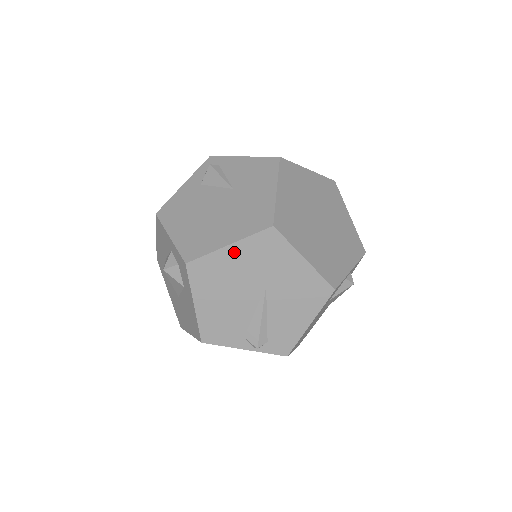
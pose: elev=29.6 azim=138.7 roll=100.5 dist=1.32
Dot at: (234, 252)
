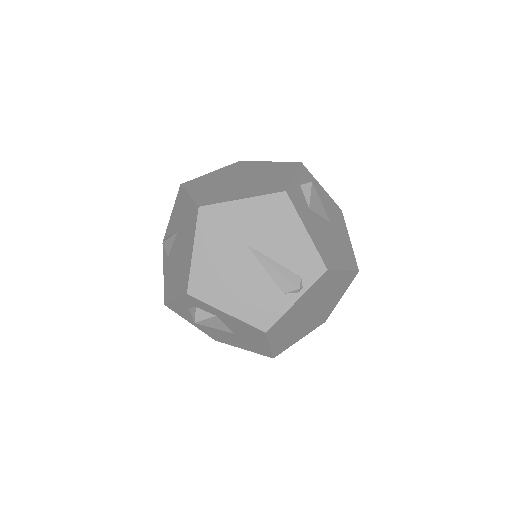
Dot at: (201, 250)
